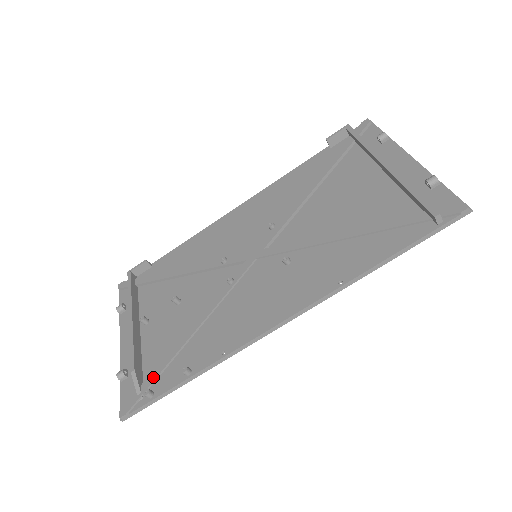
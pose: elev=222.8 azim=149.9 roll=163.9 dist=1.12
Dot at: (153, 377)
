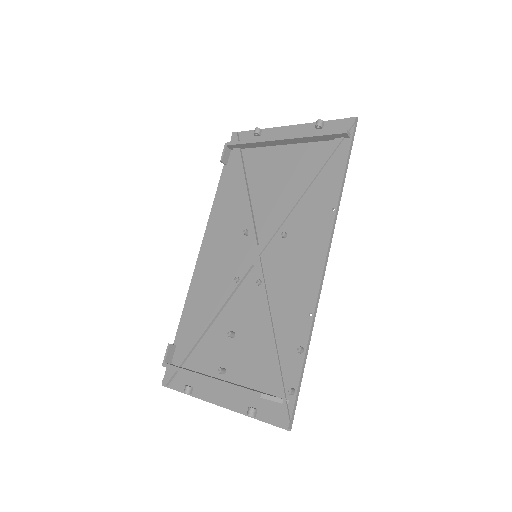
Dot at: (279, 382)
